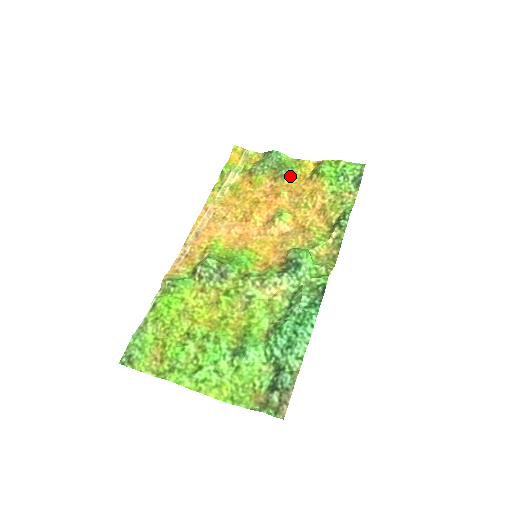
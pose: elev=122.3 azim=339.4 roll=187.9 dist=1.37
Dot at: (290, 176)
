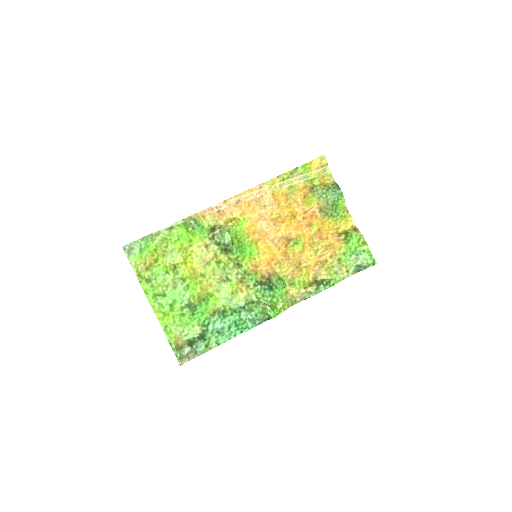
Dot at: (331, 219)
